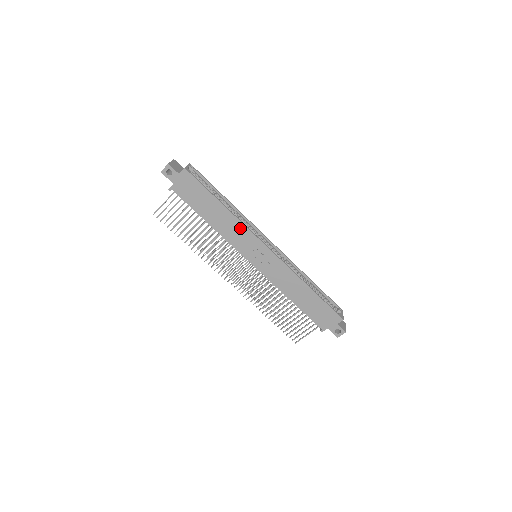
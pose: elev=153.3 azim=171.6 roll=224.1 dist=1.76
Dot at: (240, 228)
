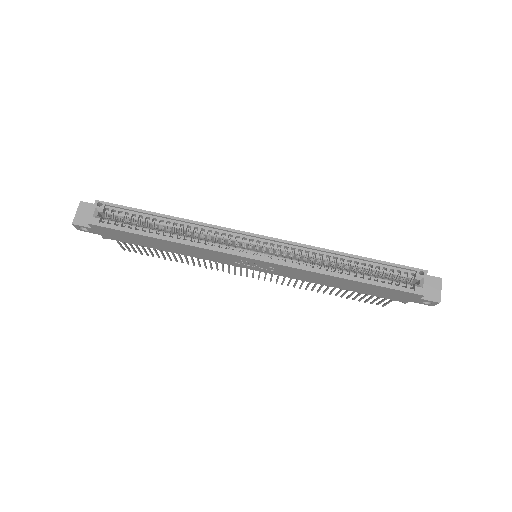
Dot at: (204, 251)
